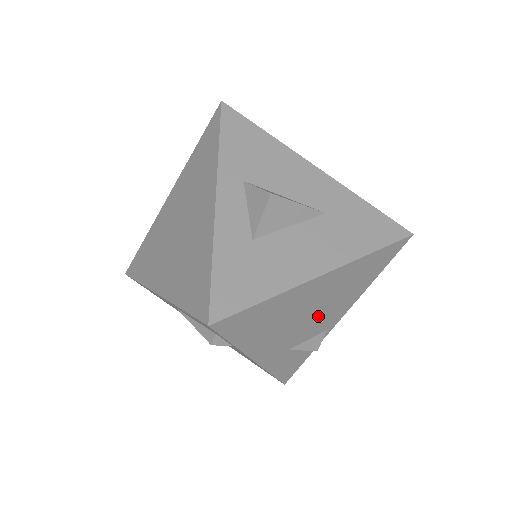
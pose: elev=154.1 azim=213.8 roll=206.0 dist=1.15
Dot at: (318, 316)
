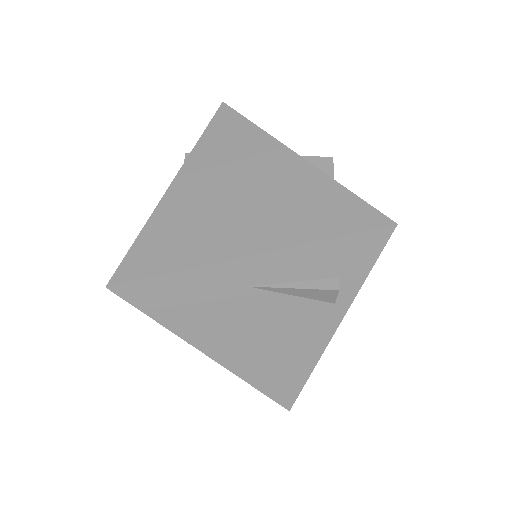
Dot at: occluded
